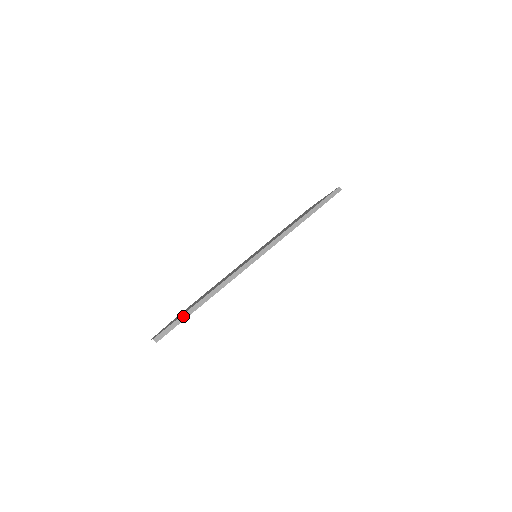
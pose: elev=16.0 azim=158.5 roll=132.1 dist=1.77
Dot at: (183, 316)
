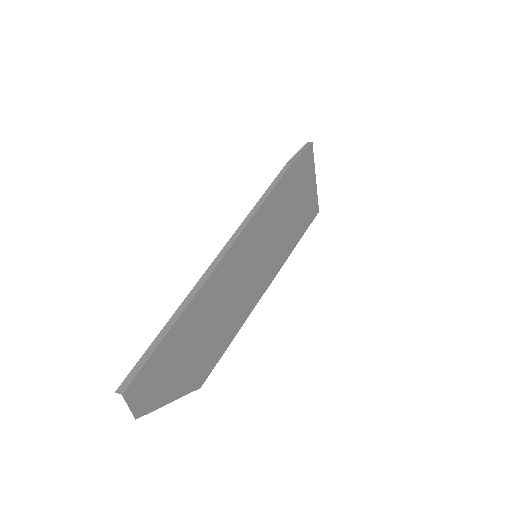
Dot at: (156, 340)
